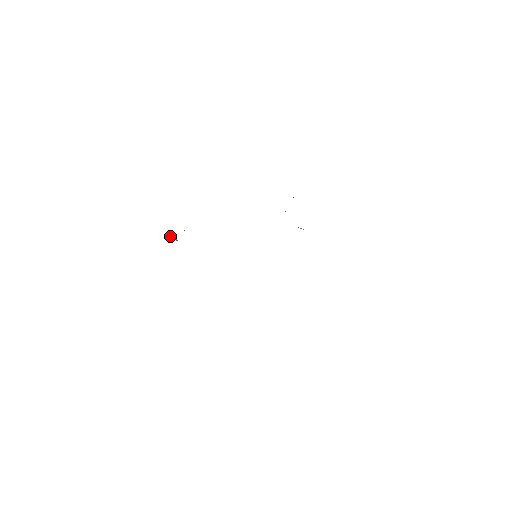
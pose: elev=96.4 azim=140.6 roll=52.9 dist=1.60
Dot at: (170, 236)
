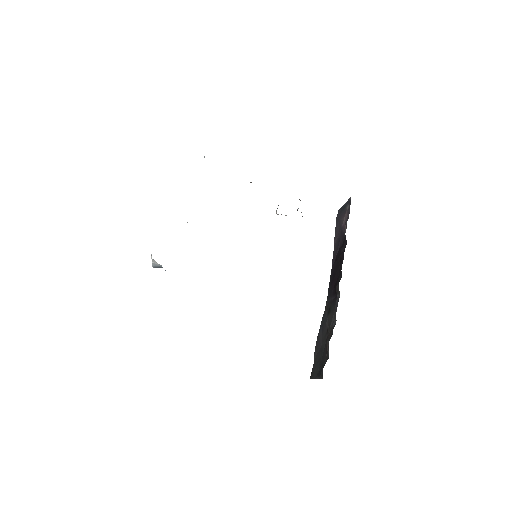
Dot at: (154, 265)
